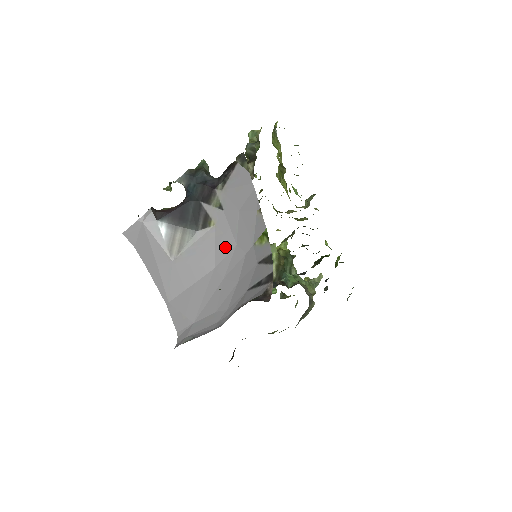
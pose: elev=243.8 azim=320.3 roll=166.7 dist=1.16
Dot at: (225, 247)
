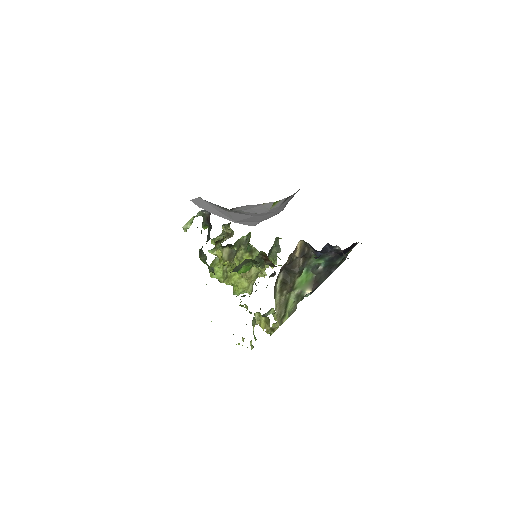
Dot at: (253, 214)
